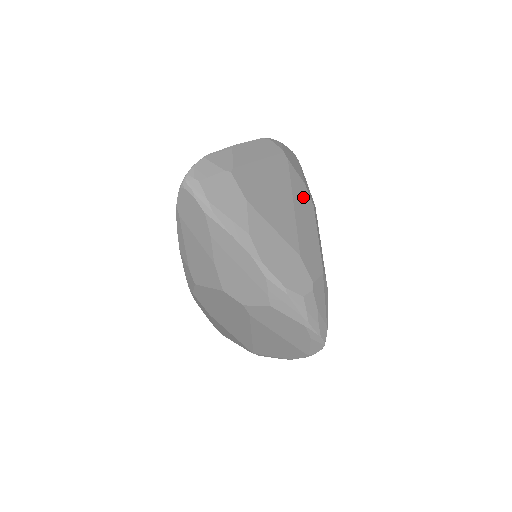
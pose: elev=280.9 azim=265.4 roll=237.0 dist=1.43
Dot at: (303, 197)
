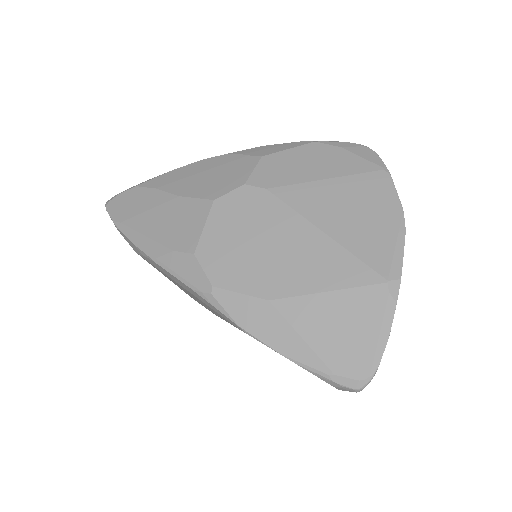
Dot at: occluded
